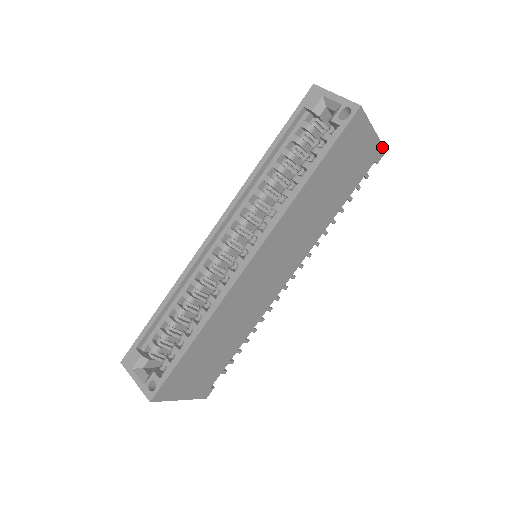
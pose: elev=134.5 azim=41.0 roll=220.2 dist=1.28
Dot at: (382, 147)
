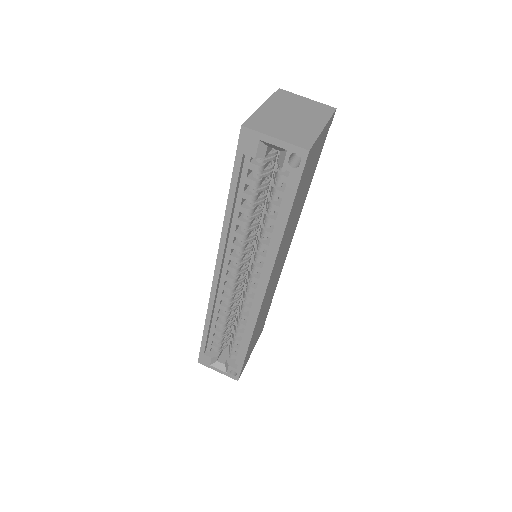
Dot at: (332, 115)
